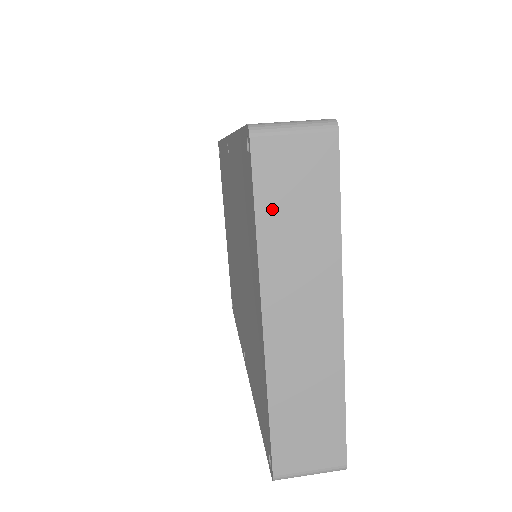
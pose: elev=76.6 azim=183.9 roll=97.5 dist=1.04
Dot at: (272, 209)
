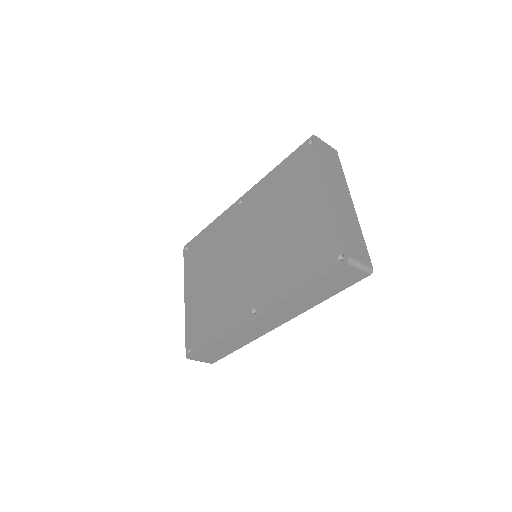
Dot at: (325, 158)
